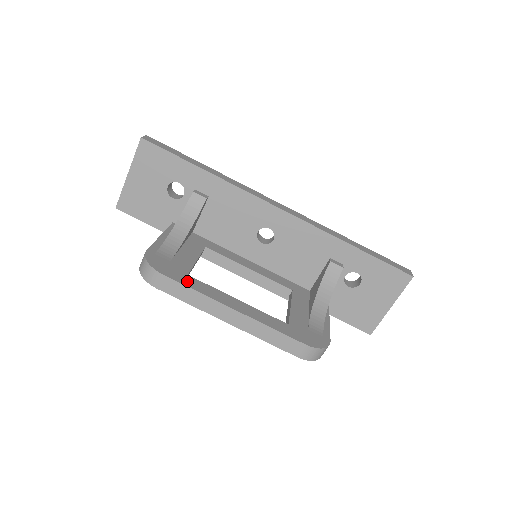
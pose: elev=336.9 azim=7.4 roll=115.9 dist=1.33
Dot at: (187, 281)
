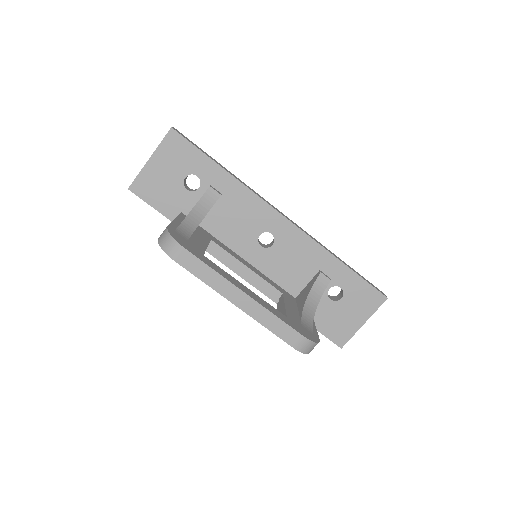
Dot at: (204, 260)
